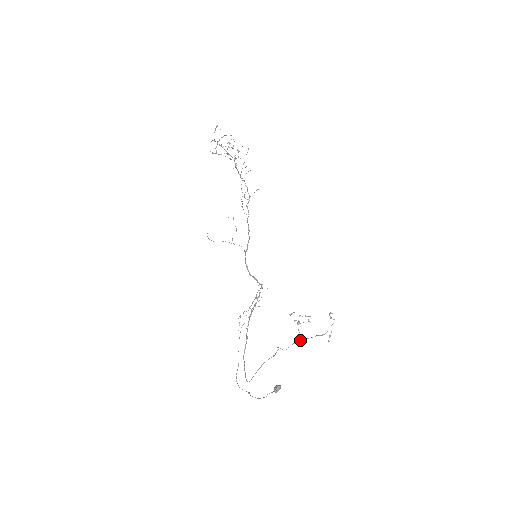
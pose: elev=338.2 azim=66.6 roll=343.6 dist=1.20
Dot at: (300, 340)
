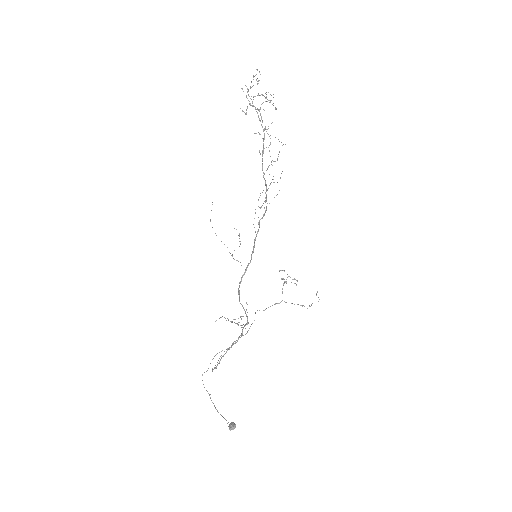
Dot at: occluded
